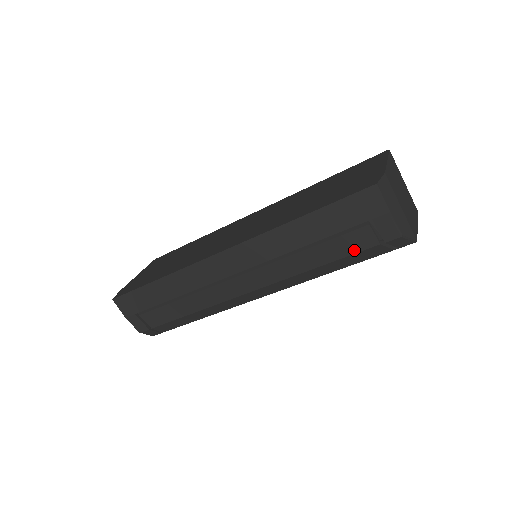
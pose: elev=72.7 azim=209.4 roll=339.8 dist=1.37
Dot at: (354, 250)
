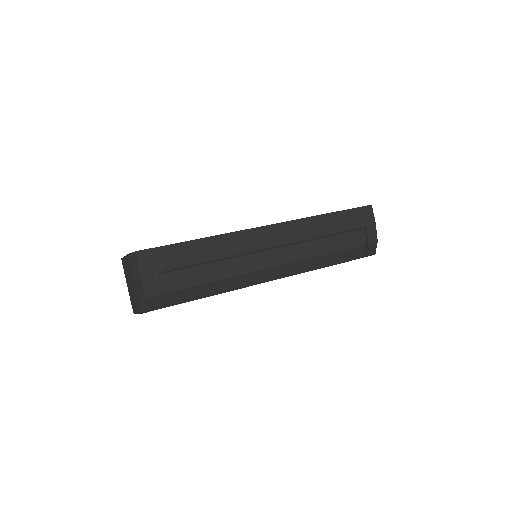
Dot at: (352, 246)
